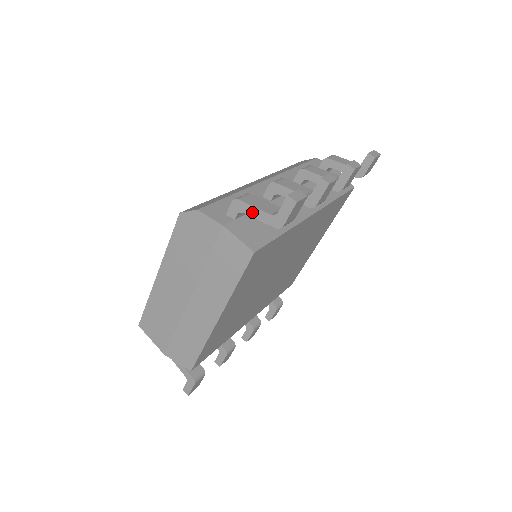
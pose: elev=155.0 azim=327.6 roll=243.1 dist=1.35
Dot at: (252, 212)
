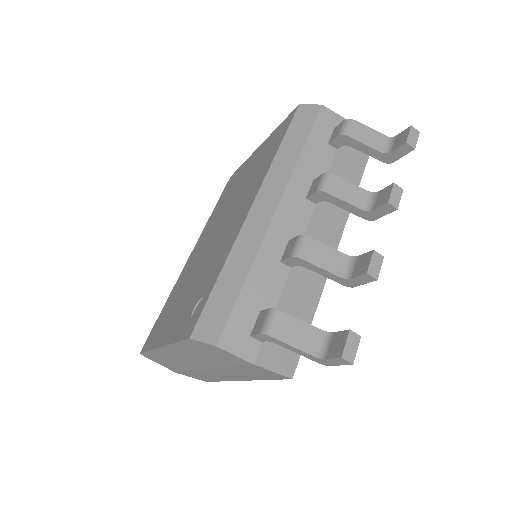
Dot at: (288, 347)
